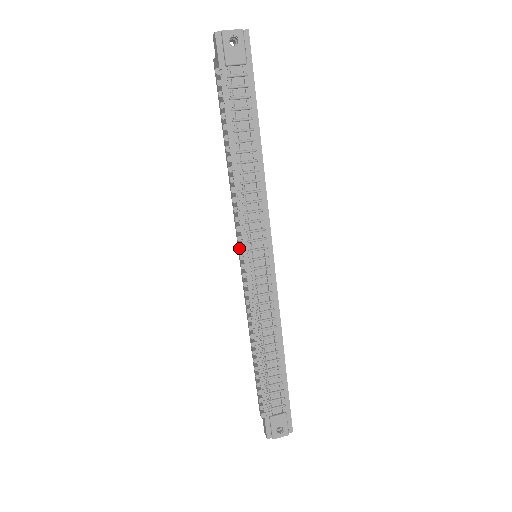
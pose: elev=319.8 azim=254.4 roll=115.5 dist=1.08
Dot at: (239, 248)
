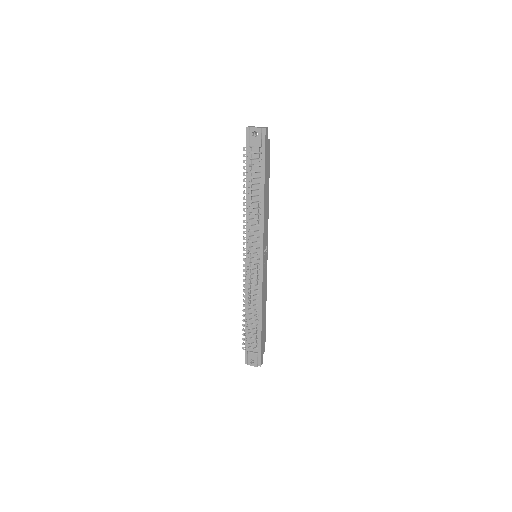
Dot at: (243, 249)
